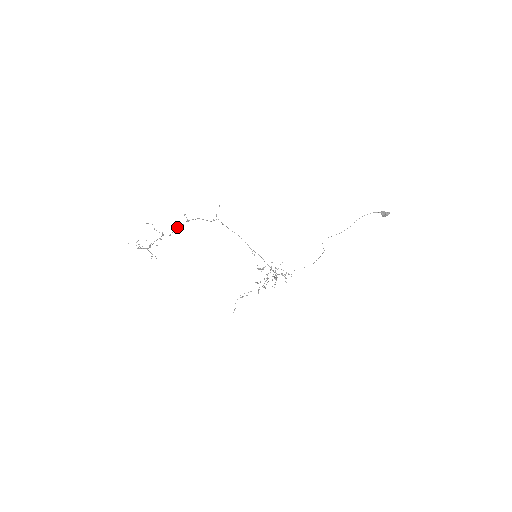
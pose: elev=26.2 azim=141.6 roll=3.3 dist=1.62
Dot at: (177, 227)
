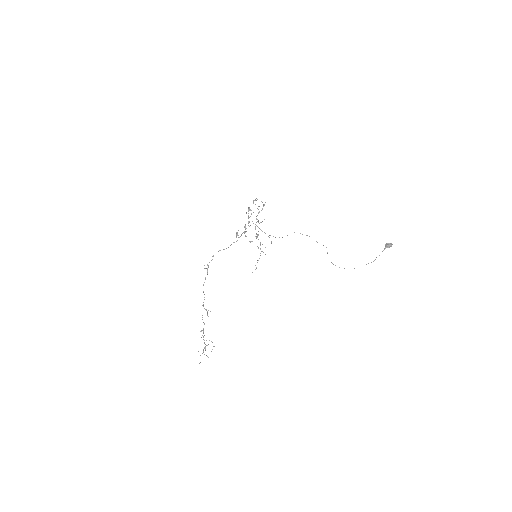
Dot at: (202, 317)
